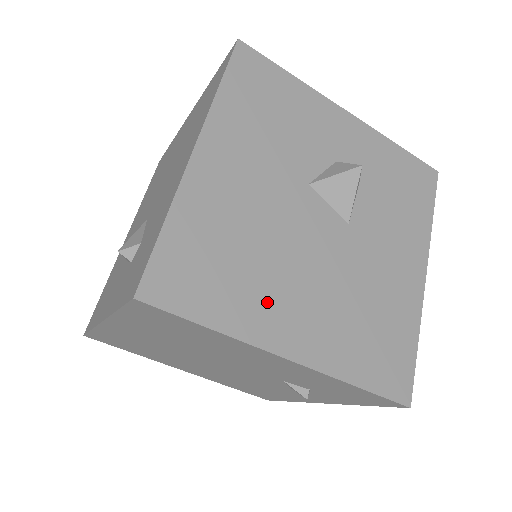
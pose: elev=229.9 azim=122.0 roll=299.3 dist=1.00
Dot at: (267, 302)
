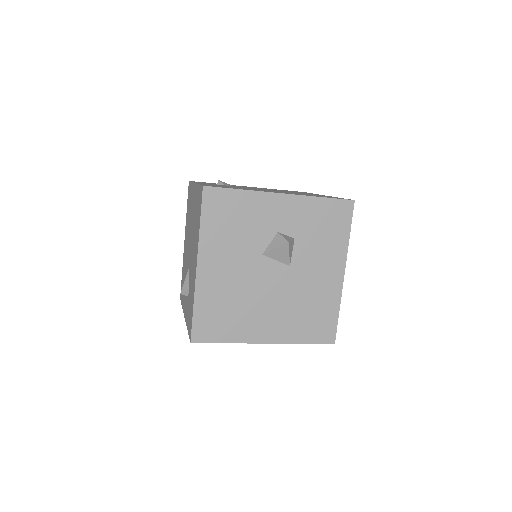
Dot at: (250, 323)
